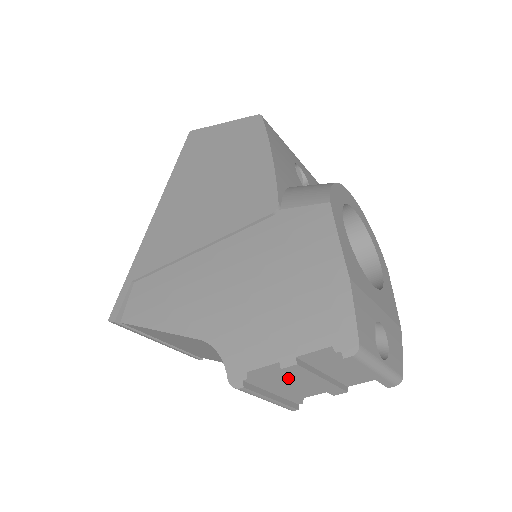
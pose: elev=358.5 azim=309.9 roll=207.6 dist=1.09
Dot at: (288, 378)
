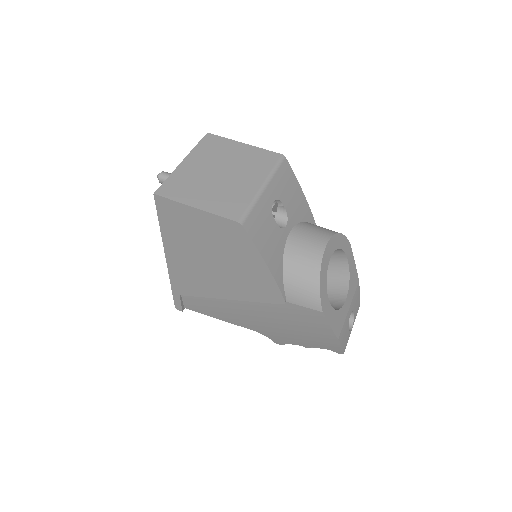
Dot at: occluded
